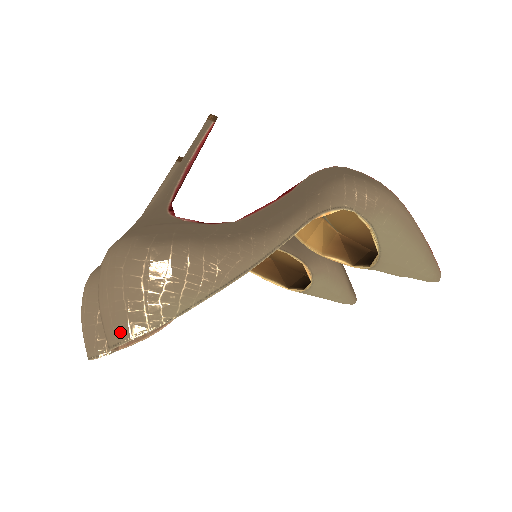
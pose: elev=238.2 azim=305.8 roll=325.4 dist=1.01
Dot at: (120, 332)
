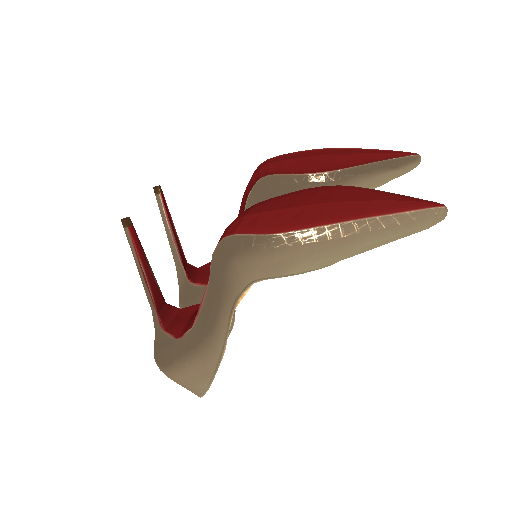
Dot at: occluded
